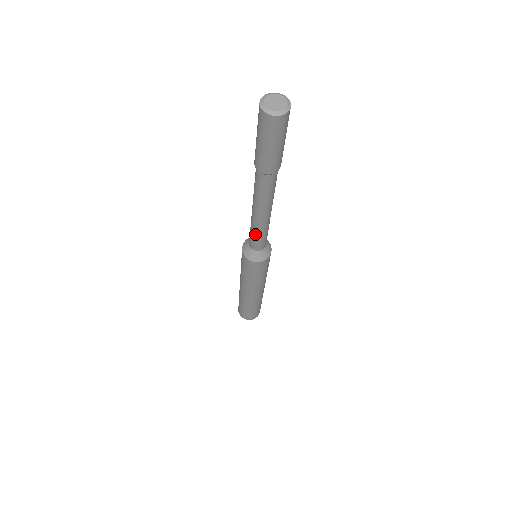
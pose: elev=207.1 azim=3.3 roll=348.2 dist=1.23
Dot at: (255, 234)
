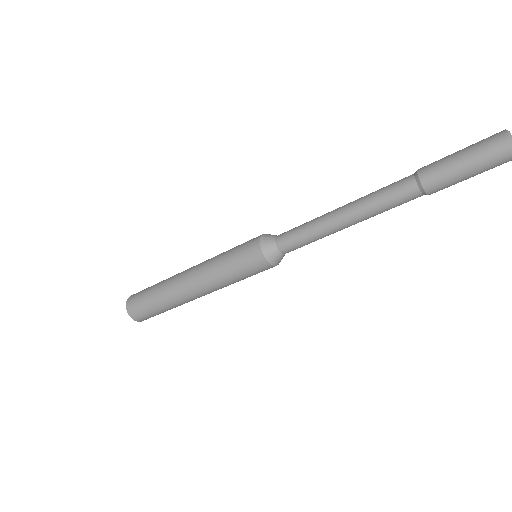
Dot at: (308, 233)
